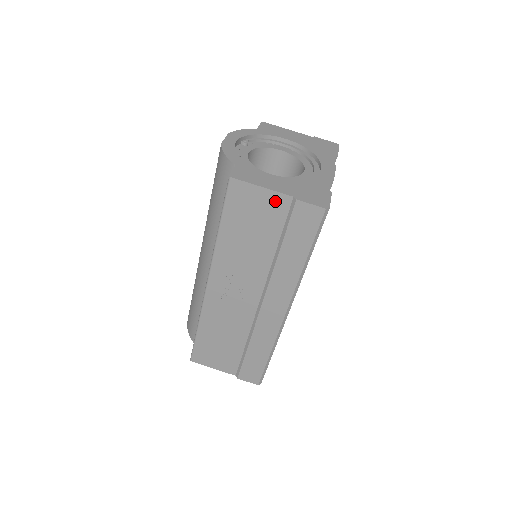
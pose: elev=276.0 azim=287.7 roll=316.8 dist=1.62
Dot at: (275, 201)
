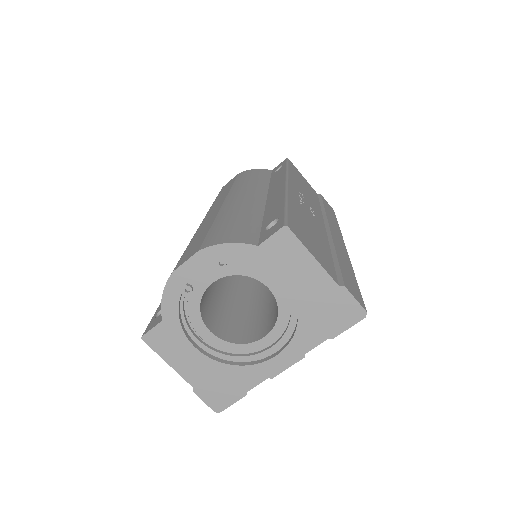
Dot at: occluded
